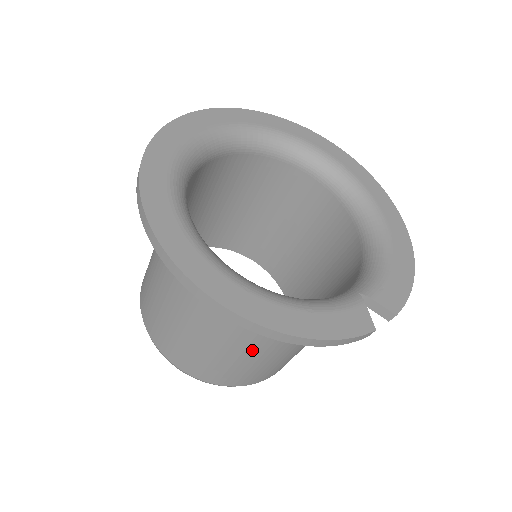
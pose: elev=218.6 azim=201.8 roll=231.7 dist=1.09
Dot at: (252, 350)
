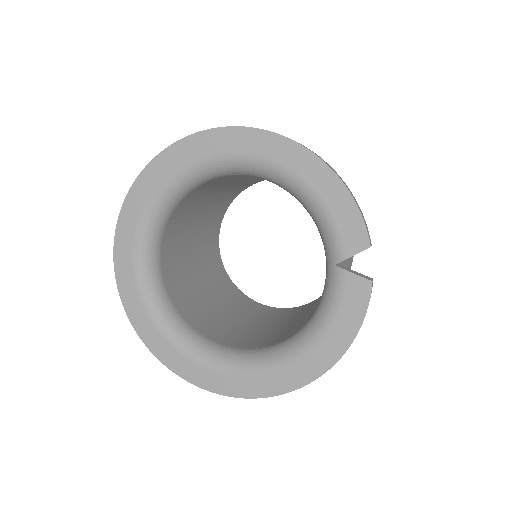
Dot at: occluded
